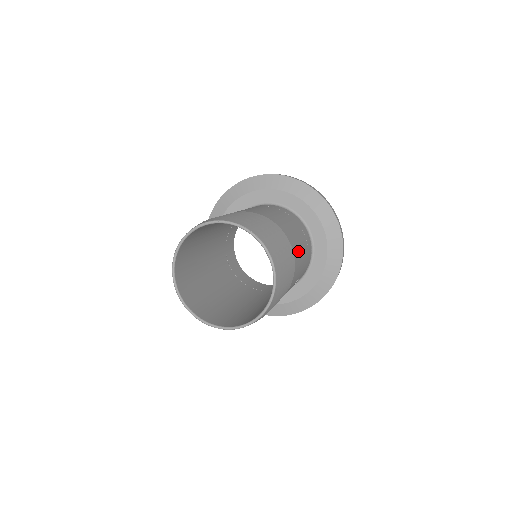
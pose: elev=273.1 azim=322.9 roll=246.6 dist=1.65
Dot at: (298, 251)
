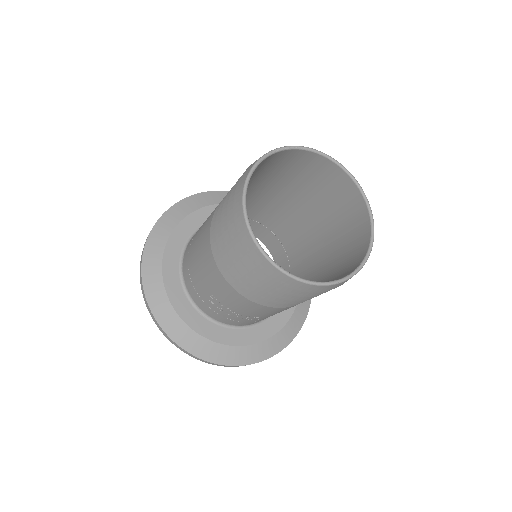
Dot at: occluded
